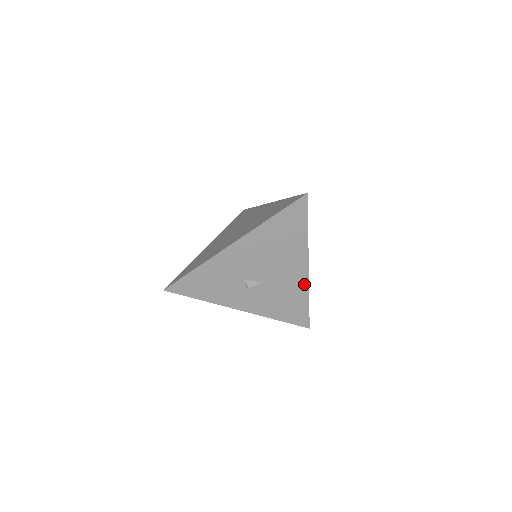
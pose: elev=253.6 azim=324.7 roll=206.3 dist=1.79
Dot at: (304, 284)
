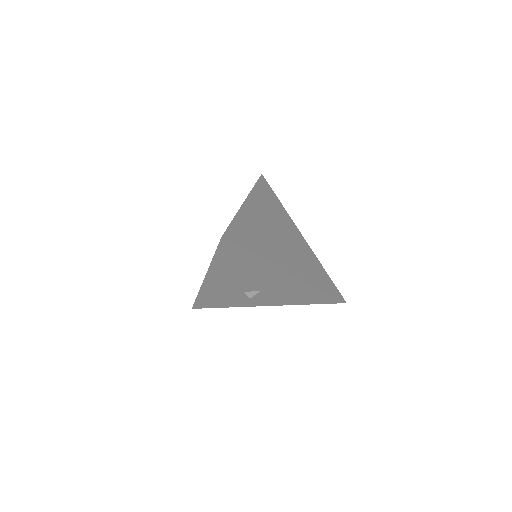
Dot at: (302, 283)
